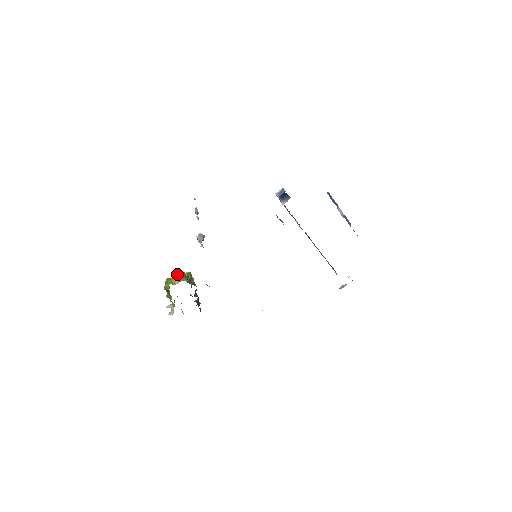
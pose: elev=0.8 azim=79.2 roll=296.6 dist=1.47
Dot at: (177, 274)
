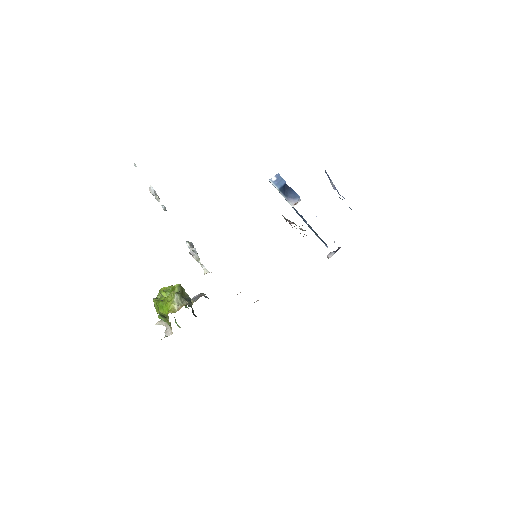
Dot at: (171, 295)
